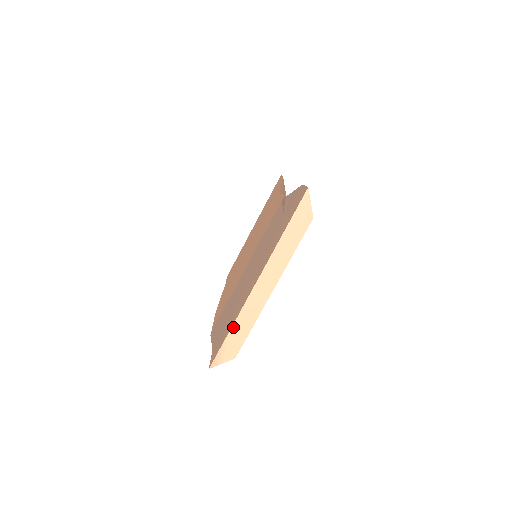
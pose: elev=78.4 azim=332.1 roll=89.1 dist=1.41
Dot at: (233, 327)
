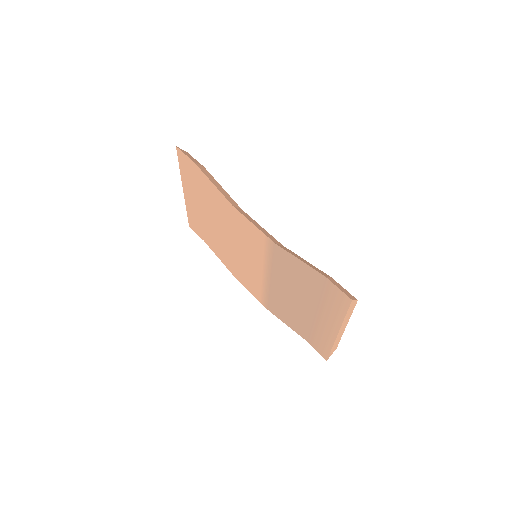
Dot at: (332, 348)
